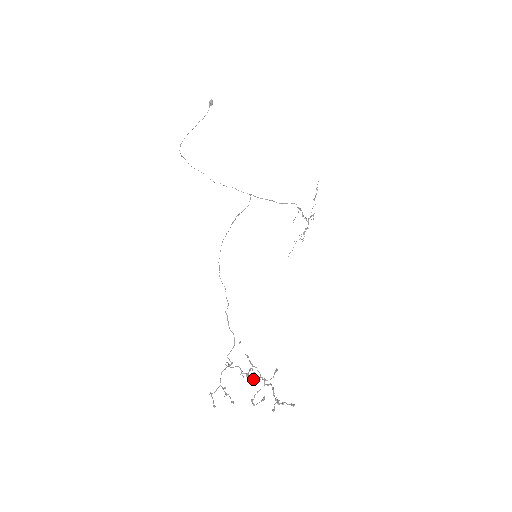
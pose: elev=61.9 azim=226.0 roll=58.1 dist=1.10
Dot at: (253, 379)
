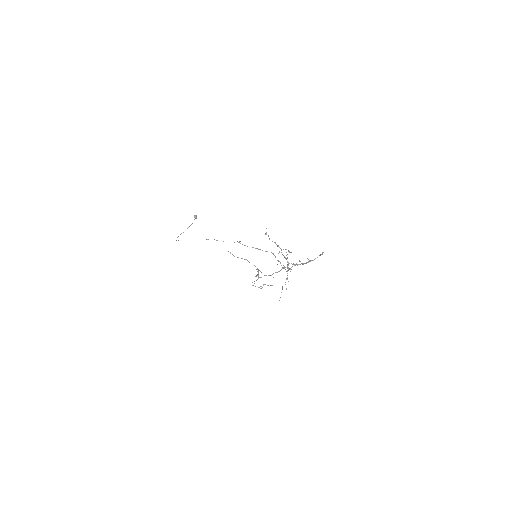
Dot at: occluded
